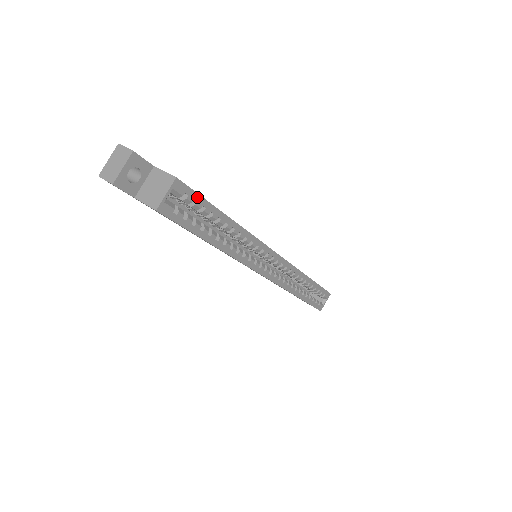
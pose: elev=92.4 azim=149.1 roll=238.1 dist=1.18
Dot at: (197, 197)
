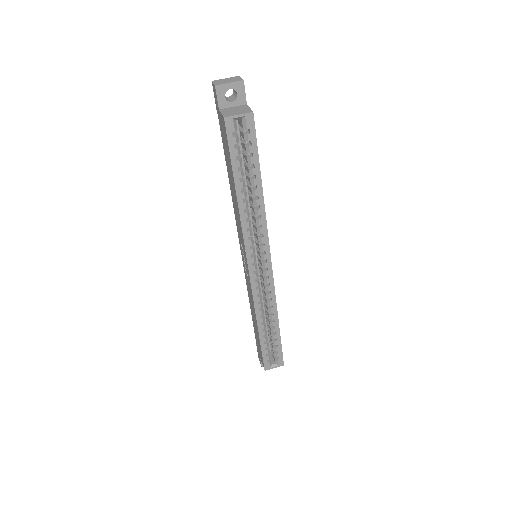
Dot at: (254, 142)
